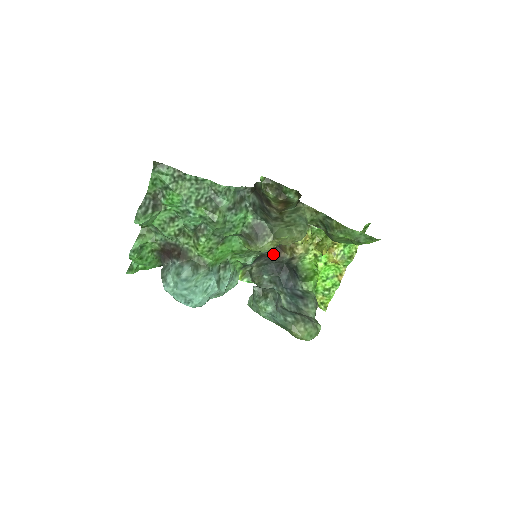
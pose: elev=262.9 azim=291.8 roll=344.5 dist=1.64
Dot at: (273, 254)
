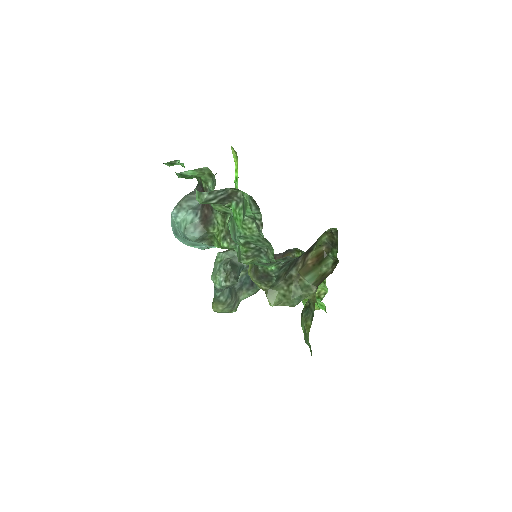
Dot at: occluded
